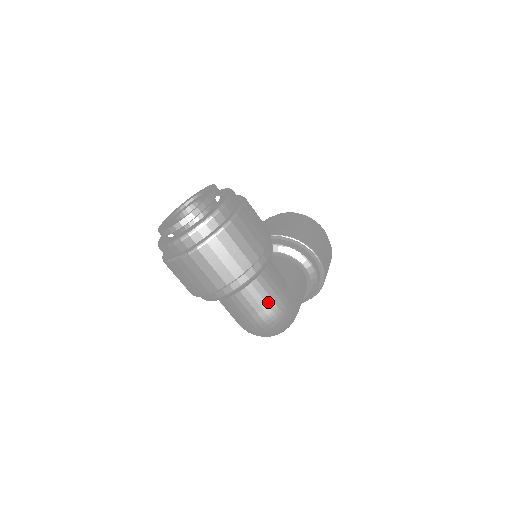
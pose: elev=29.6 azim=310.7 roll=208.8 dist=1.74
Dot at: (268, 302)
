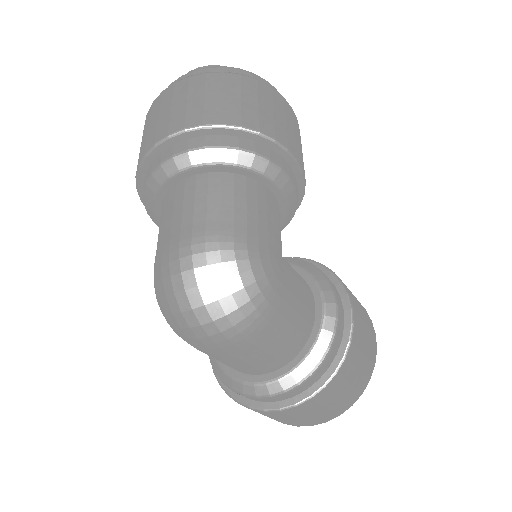
Dot at: (237, 218)
